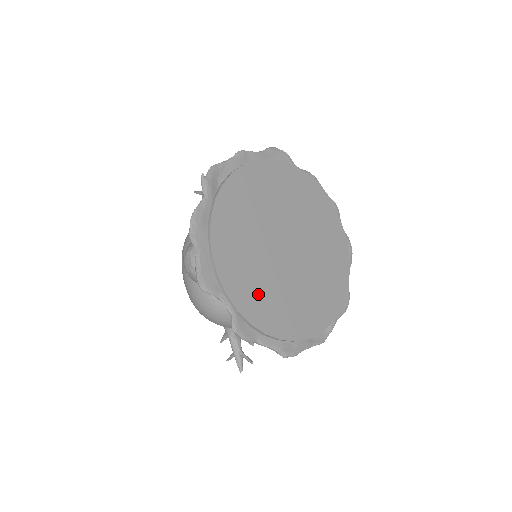
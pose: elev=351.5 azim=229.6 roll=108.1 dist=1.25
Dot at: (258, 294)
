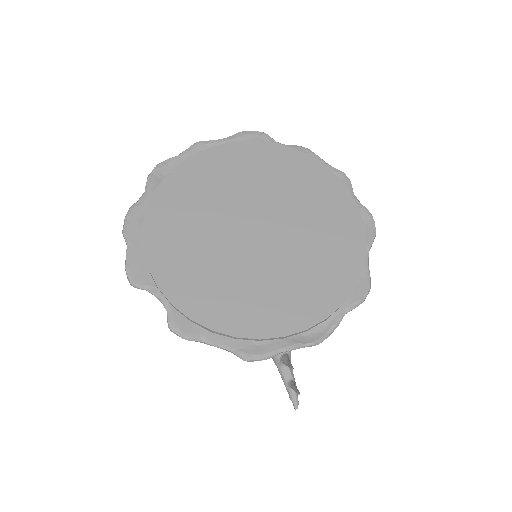
Dot at: (204, 284)
